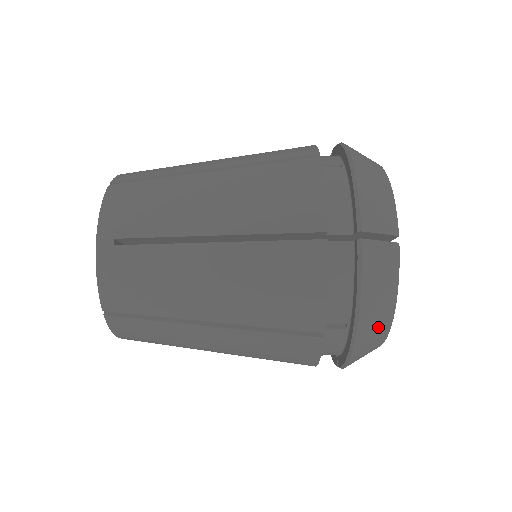
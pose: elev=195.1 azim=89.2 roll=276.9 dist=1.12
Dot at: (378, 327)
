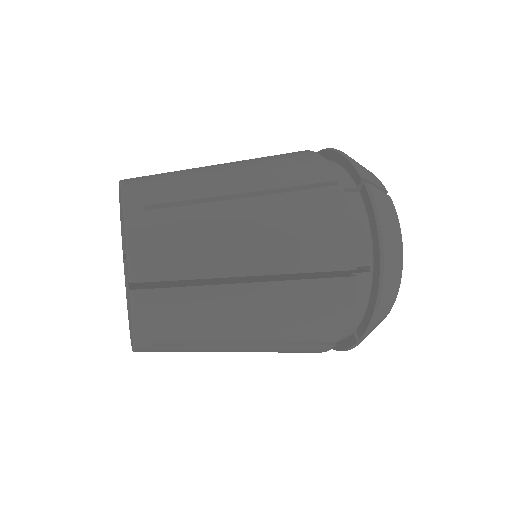
Dot at: occluded
